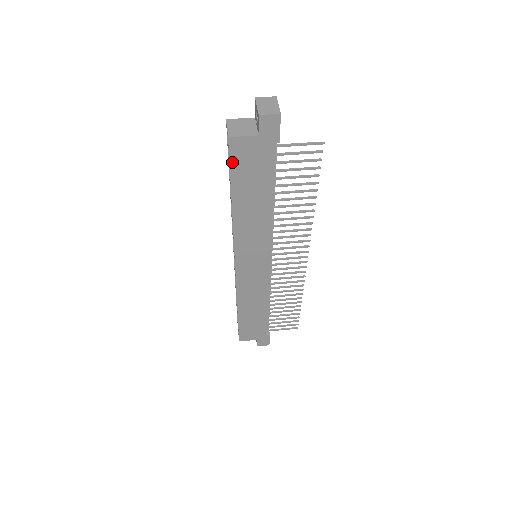
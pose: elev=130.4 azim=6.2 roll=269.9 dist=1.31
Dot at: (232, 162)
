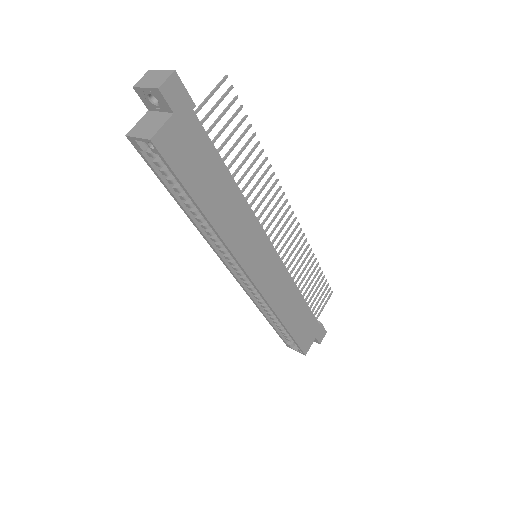
Dot at: (173, 166)
